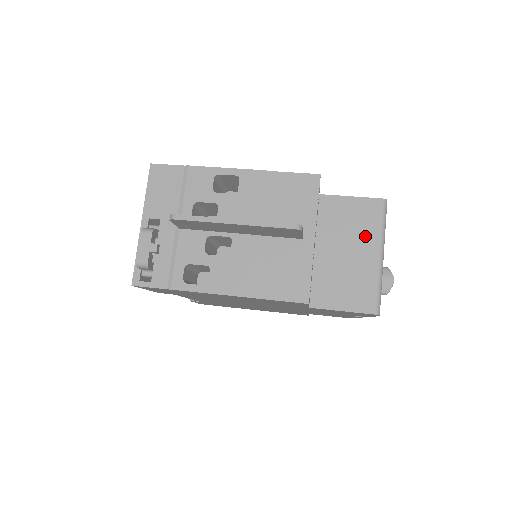
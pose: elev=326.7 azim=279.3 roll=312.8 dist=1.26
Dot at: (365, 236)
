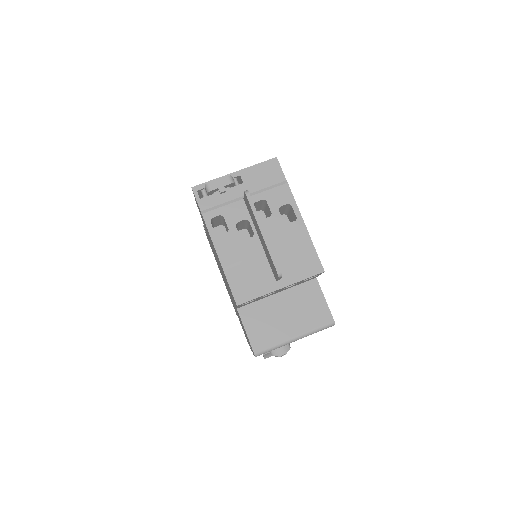
Dot at: (303, 322)
